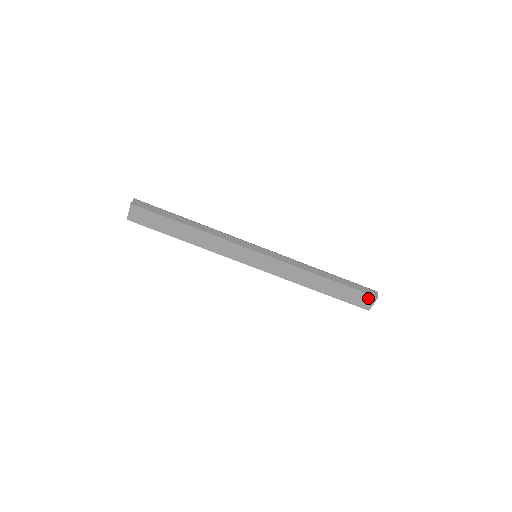
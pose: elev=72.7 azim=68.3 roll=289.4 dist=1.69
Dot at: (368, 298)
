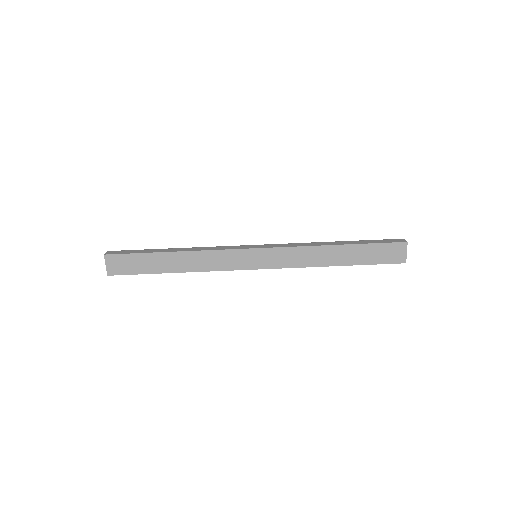
Dot at: (397, 248)
